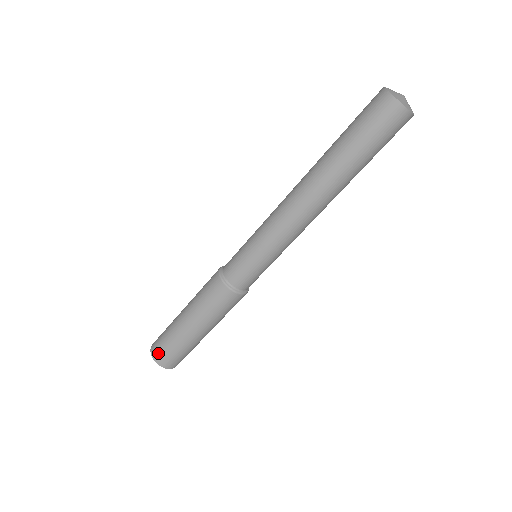
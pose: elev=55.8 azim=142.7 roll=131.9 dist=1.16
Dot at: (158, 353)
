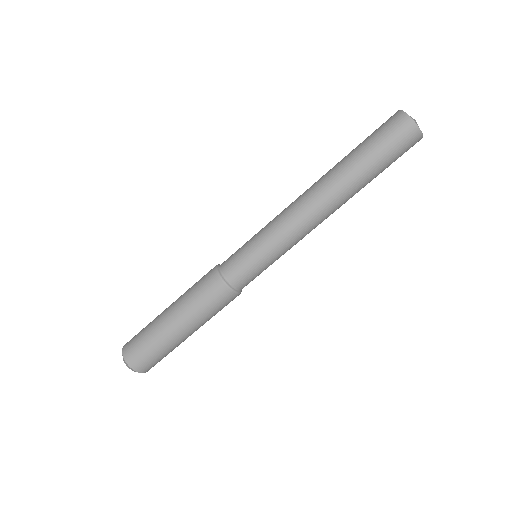
Dot at: (130, 346)
